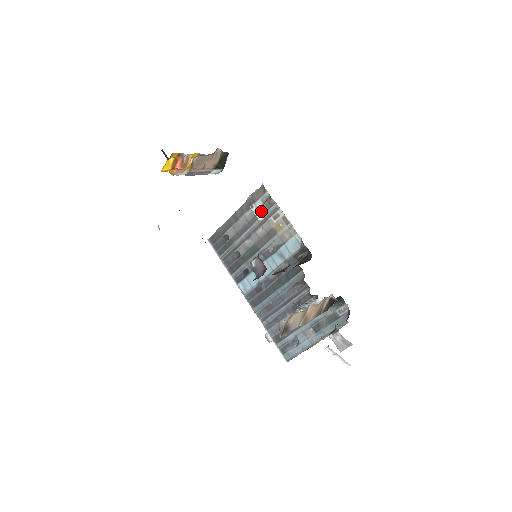
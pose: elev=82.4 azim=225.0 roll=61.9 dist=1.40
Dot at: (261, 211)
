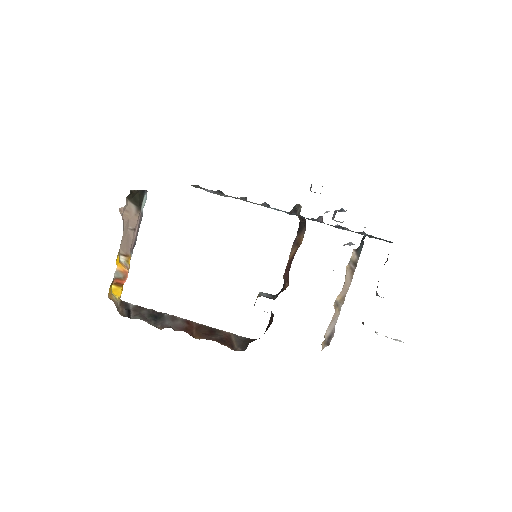
Dot at: (218, 194)
